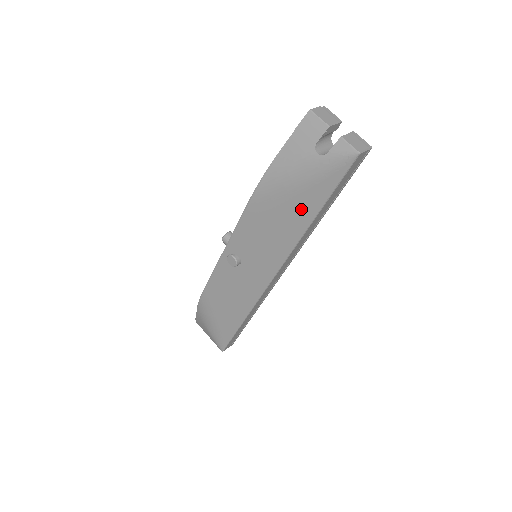
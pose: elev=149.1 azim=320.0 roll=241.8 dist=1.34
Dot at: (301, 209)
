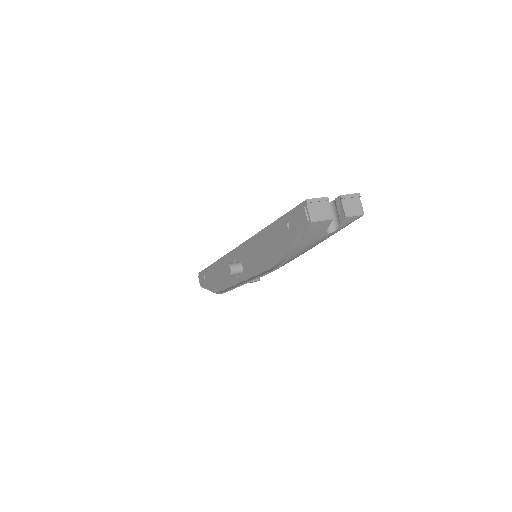
Dot at: occluded
